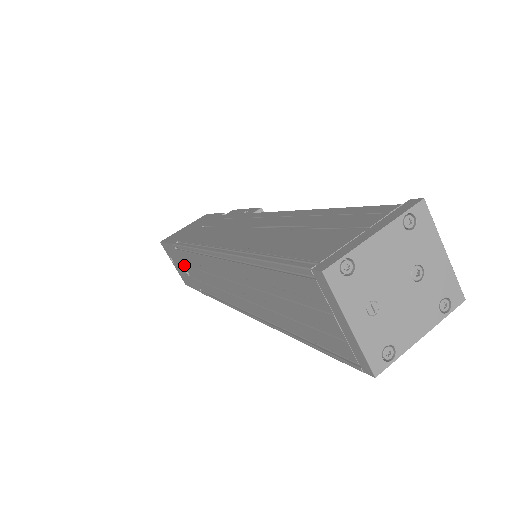
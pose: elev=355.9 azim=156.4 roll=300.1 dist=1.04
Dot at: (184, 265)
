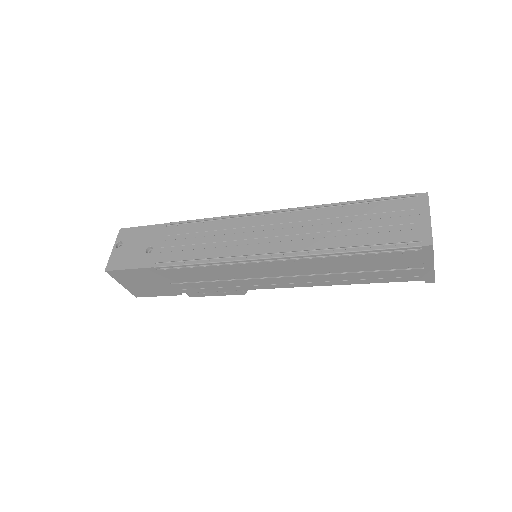
Dot at: (157, 242)
